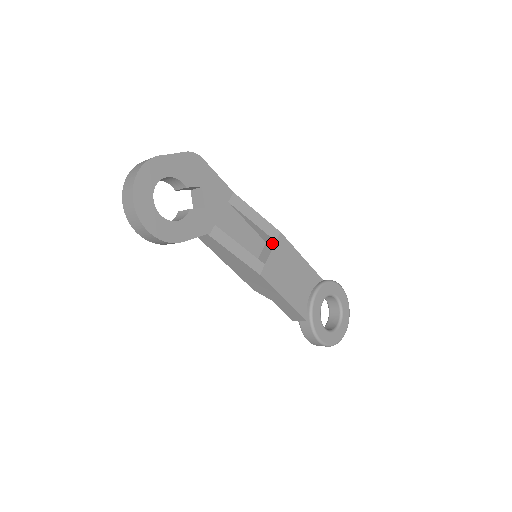
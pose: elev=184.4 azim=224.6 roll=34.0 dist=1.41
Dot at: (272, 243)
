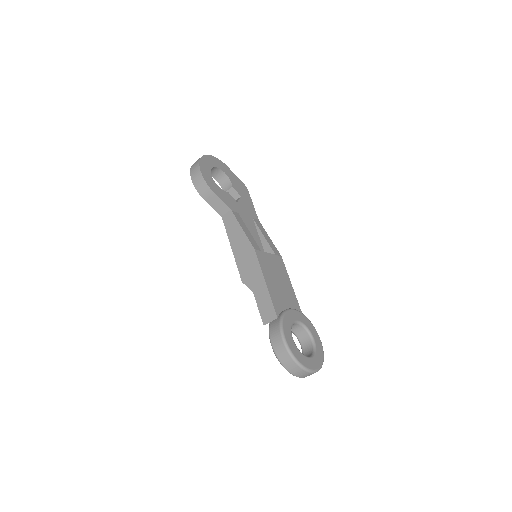
Dot at: occluded
